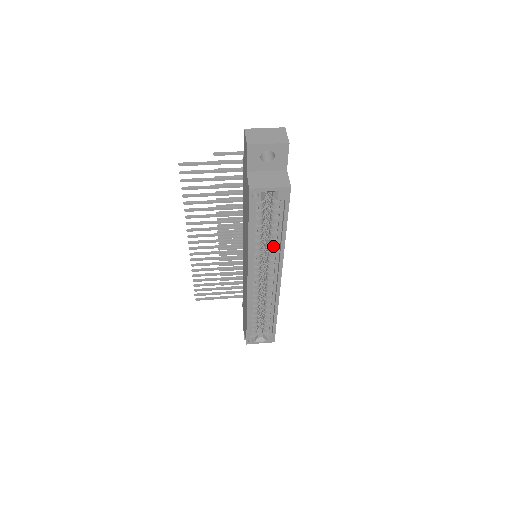
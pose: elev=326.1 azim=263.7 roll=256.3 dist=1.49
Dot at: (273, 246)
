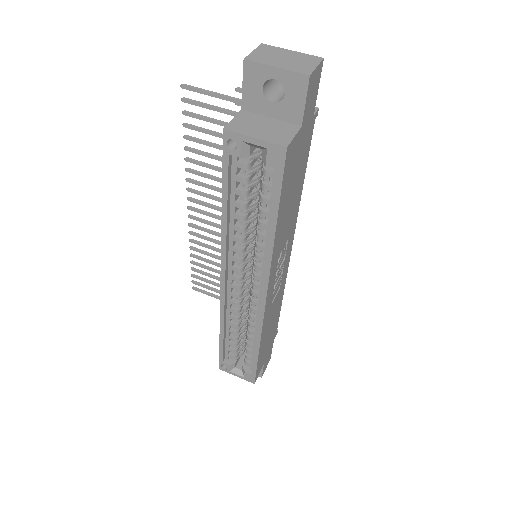
Dot at: (261, 243)
